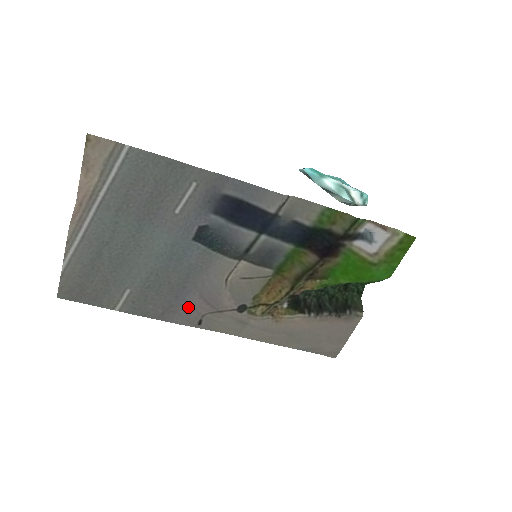
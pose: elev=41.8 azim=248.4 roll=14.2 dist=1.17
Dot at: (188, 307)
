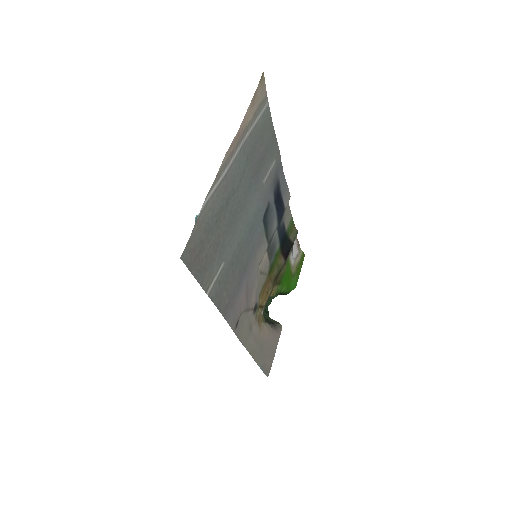
Dot at: (239, 300)
